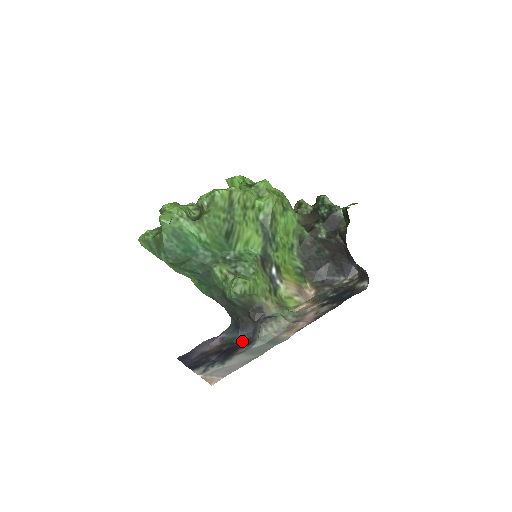
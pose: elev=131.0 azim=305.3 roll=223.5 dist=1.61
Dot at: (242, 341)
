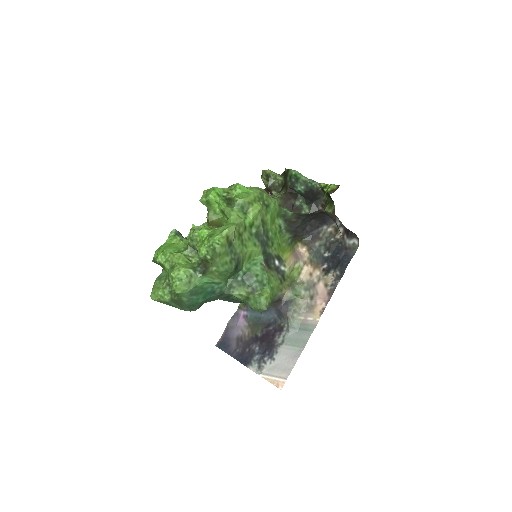
Dot at: (269, 322)
